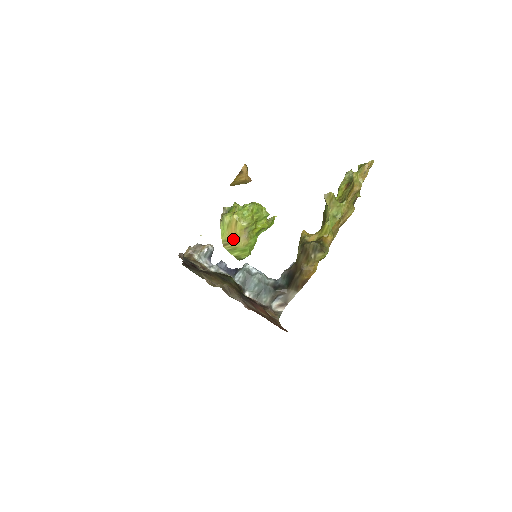
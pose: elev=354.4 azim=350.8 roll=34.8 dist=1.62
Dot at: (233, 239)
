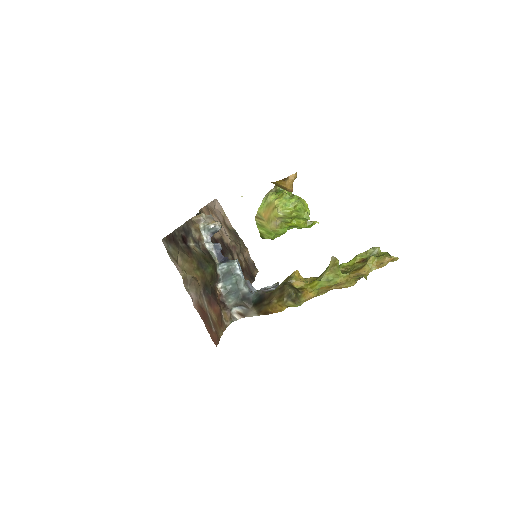
Dot at: (266, 218)
